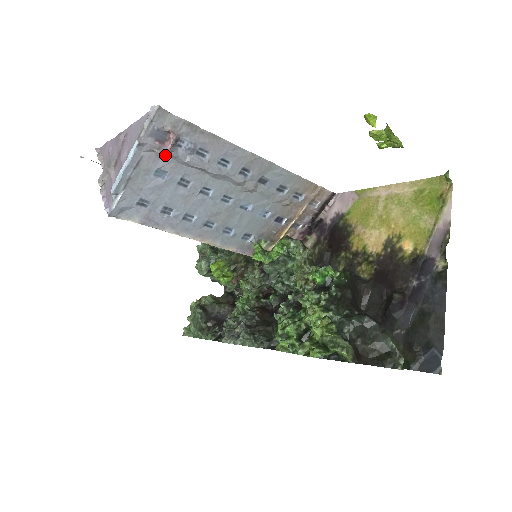
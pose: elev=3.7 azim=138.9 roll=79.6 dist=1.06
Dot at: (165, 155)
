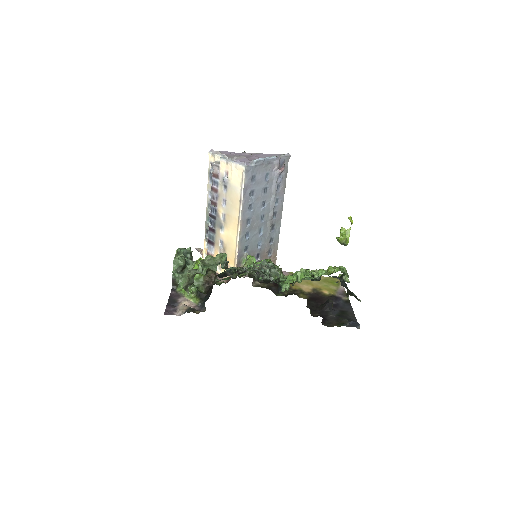
Dot at: (275, 172)
